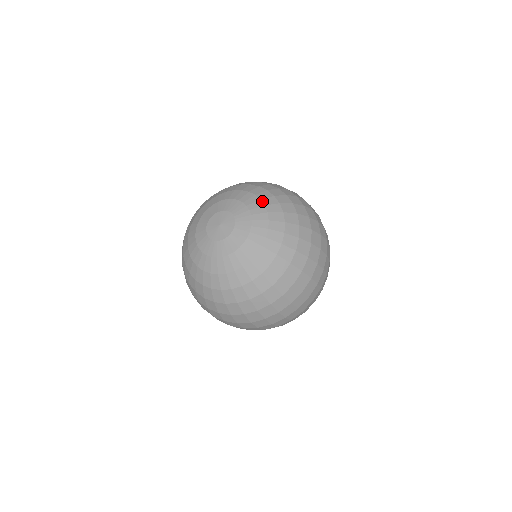
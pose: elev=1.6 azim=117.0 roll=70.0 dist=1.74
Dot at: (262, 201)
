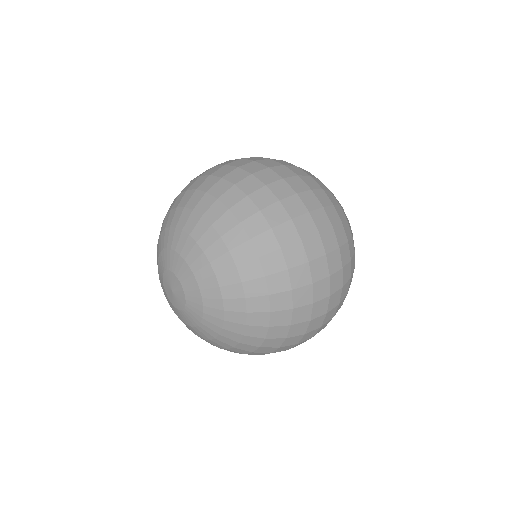
Dot at: (171, 227)
